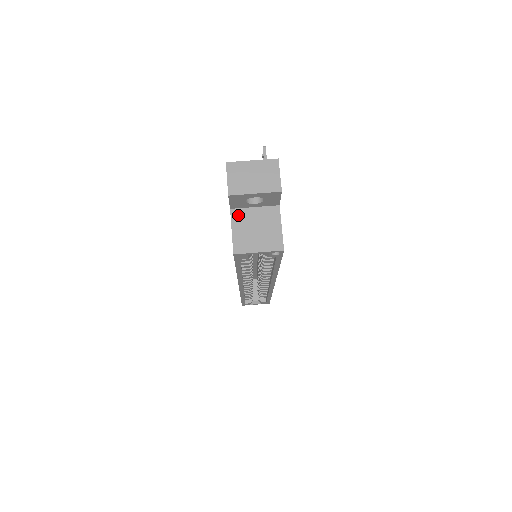
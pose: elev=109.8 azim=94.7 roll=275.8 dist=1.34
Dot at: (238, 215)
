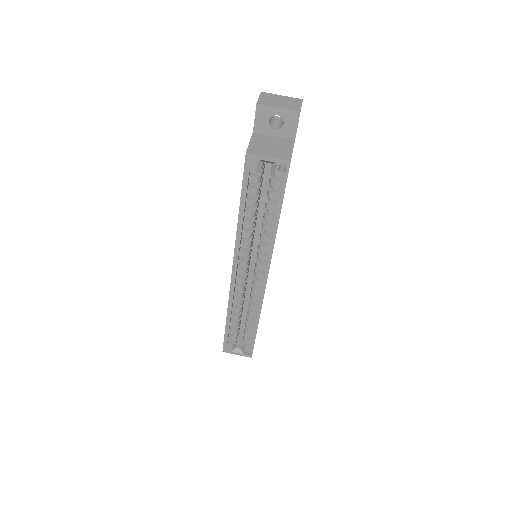
Dot at: (258, 136)
